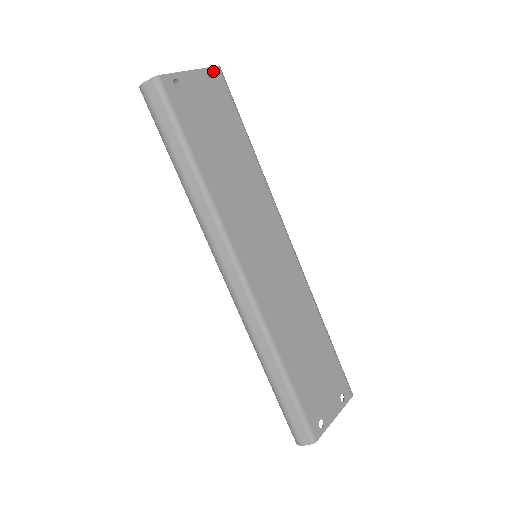
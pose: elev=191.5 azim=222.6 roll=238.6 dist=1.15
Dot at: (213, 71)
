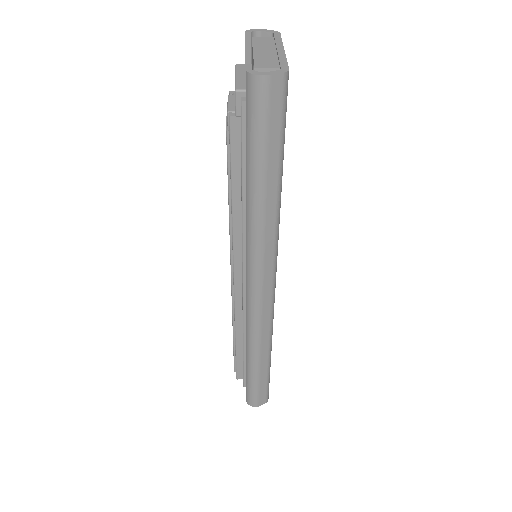
Dot at: occluded
